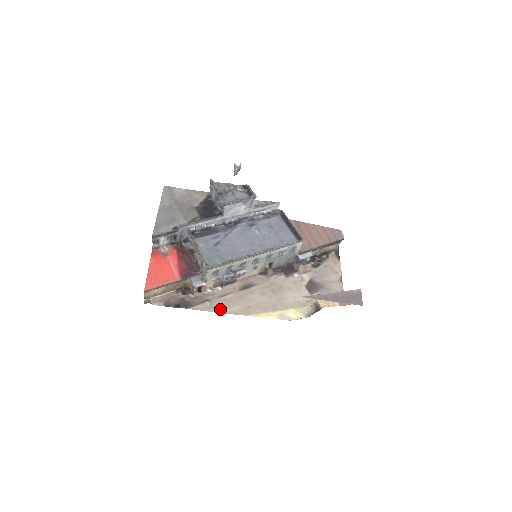
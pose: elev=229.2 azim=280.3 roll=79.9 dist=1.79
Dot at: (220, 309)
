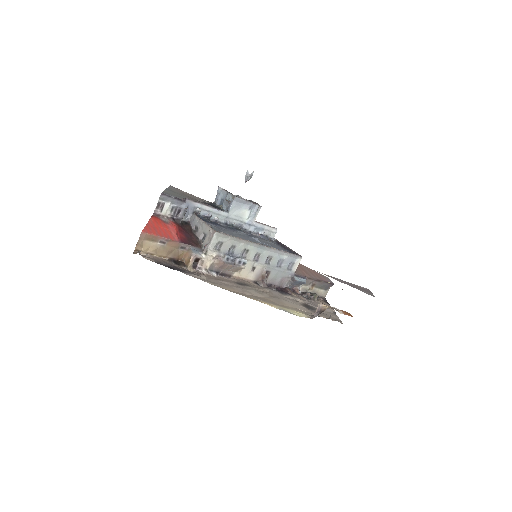
Dot at: (217, 284)
